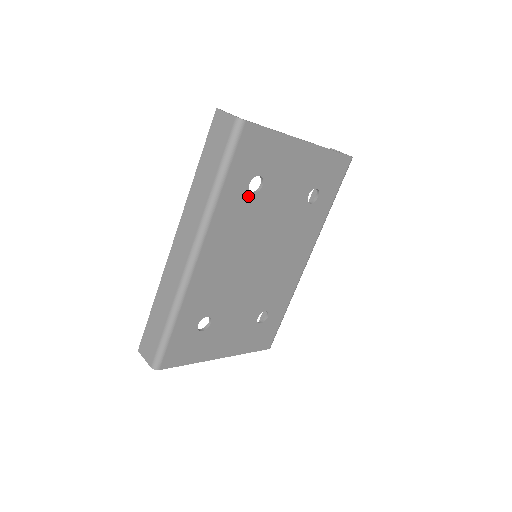
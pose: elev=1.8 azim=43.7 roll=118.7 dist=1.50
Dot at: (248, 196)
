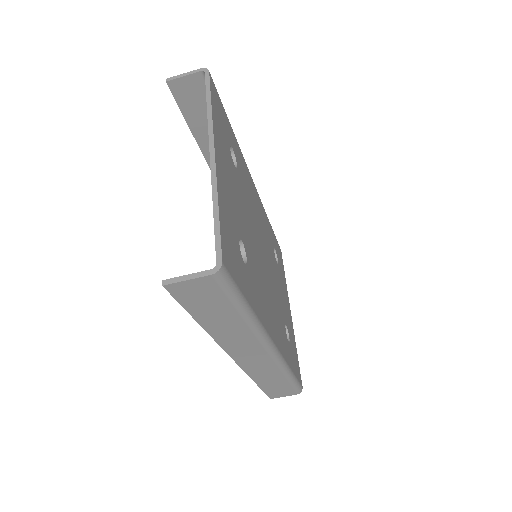
Dot at: (248, 266)
